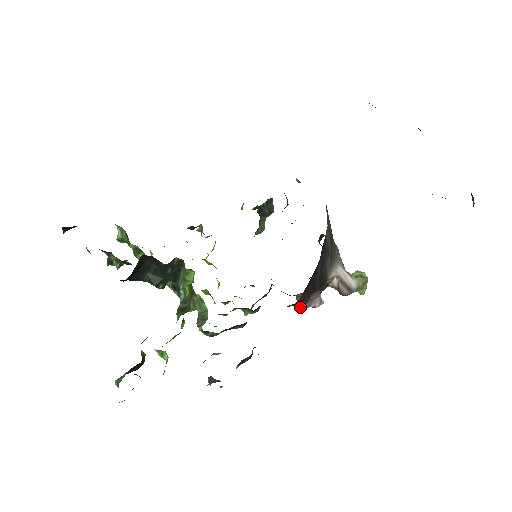
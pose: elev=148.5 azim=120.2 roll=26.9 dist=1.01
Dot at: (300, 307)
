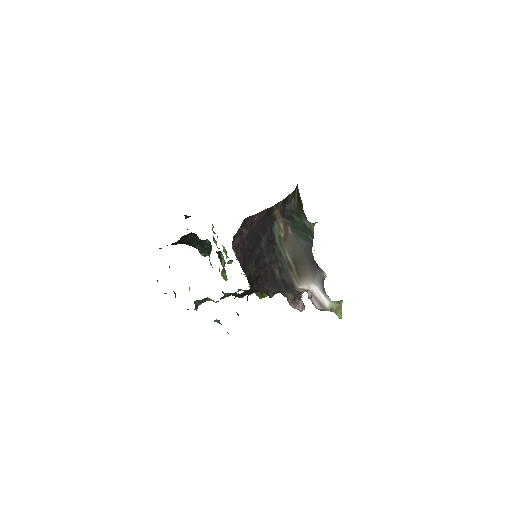
Dot at: (269, 296)
